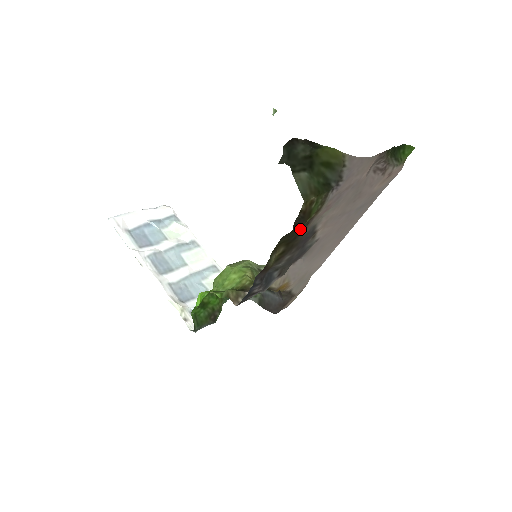
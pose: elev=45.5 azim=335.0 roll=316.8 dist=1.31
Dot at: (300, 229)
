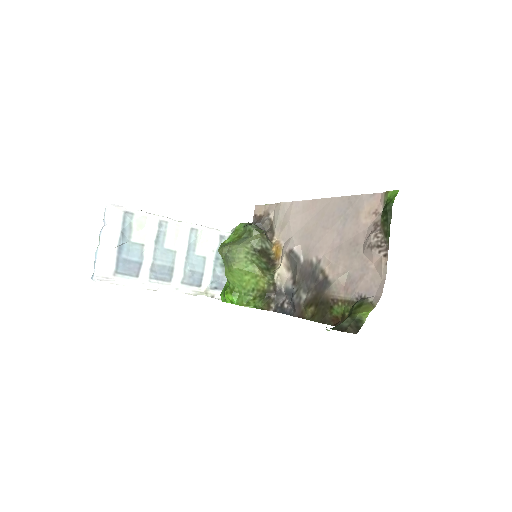
Dot at: (329, 307)
